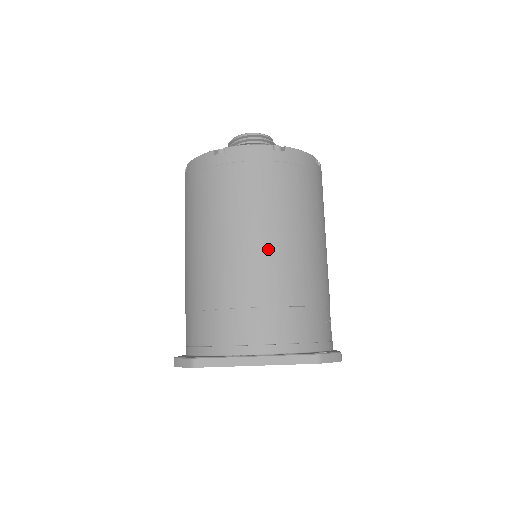
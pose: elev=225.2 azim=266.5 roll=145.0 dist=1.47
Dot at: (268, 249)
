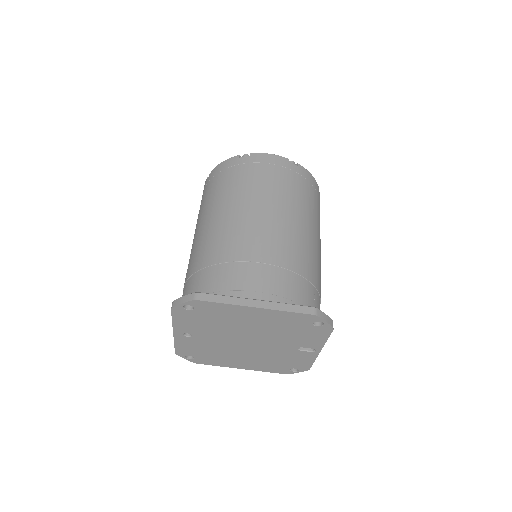
Dot at: (277, 223)
